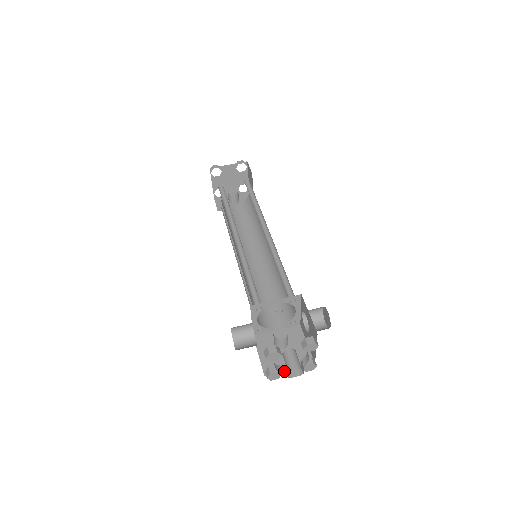
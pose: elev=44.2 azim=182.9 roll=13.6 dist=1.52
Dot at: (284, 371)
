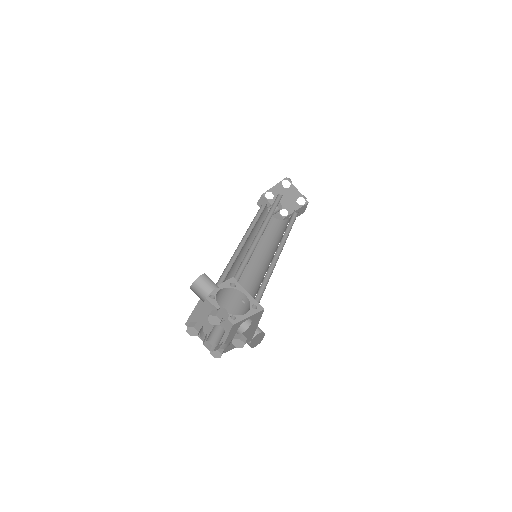
Dot at: (201, 336)
